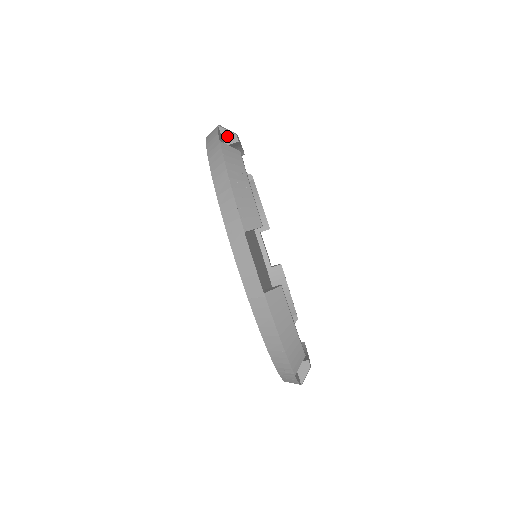
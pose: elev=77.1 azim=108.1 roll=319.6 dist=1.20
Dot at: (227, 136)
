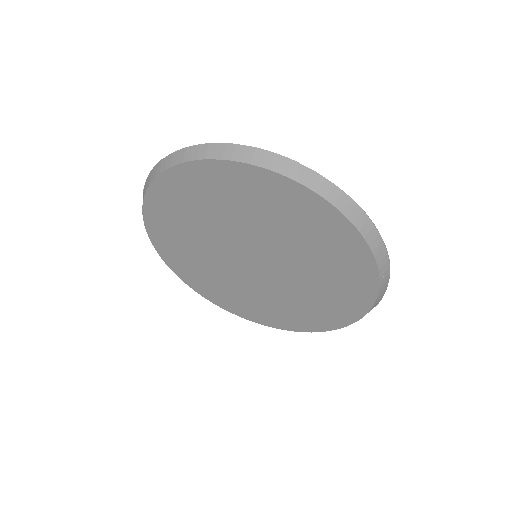
Dot at: occluded
